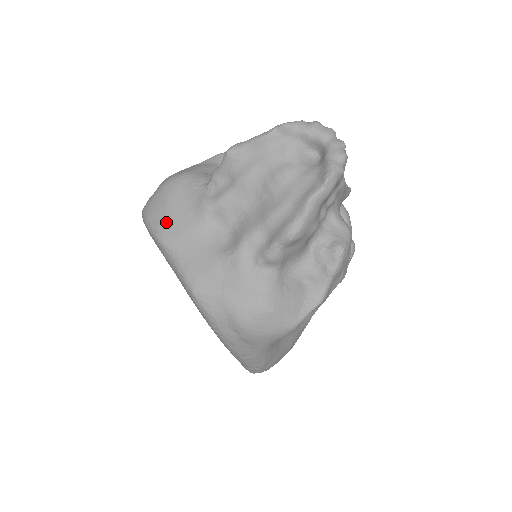
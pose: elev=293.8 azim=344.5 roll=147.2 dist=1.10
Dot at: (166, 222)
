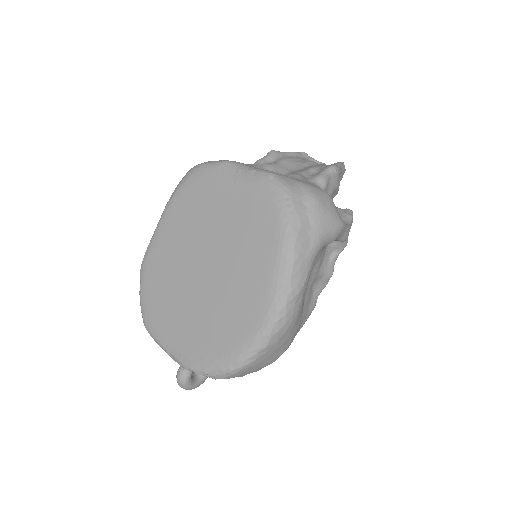
Dot at: occluded
